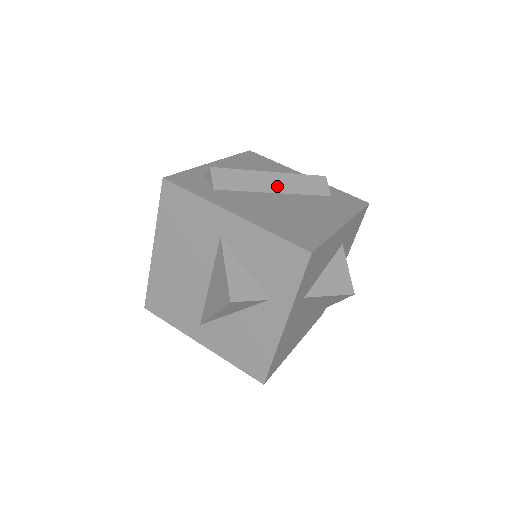
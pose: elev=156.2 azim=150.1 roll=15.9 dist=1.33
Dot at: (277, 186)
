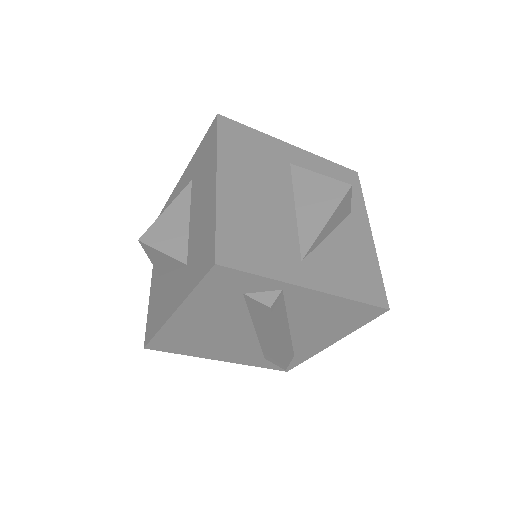
Dot at: occluded
